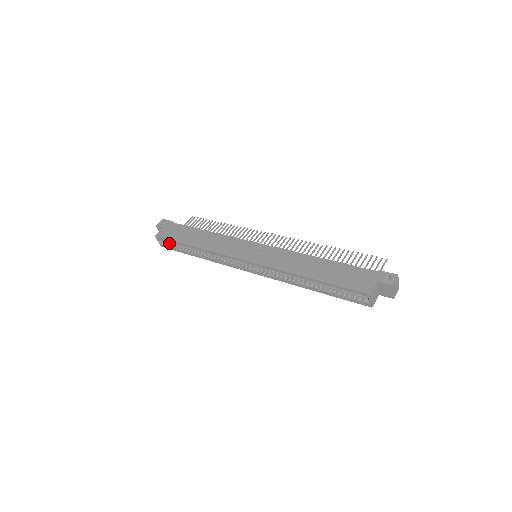
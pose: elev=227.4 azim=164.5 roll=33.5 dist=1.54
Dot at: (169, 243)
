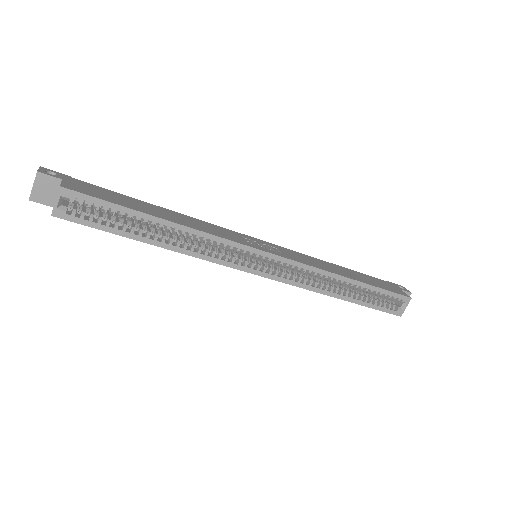
Dot at: (84, 210)
